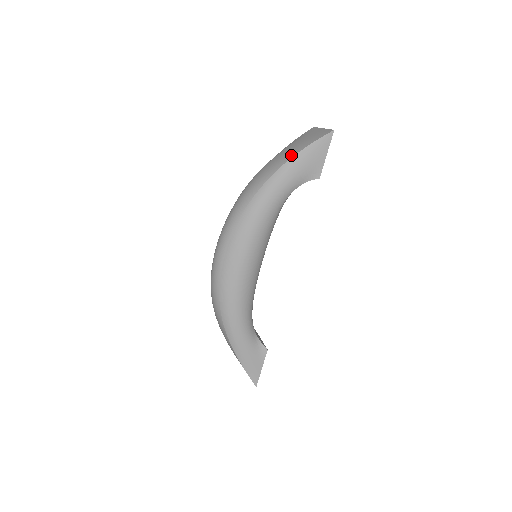
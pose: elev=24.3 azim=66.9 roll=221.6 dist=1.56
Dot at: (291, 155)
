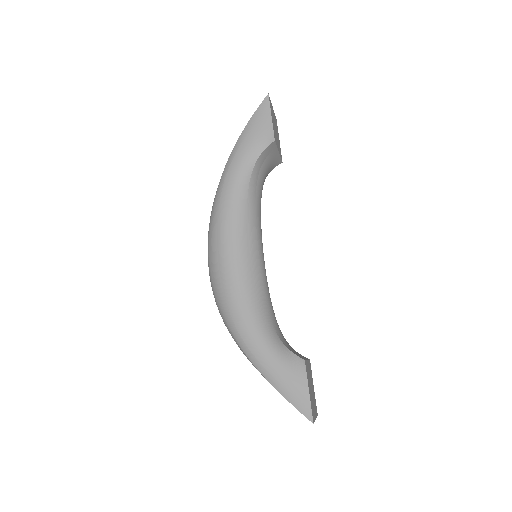
Dot at: occluded
